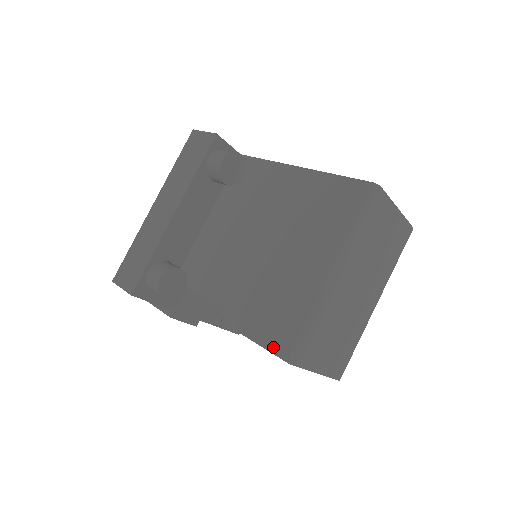
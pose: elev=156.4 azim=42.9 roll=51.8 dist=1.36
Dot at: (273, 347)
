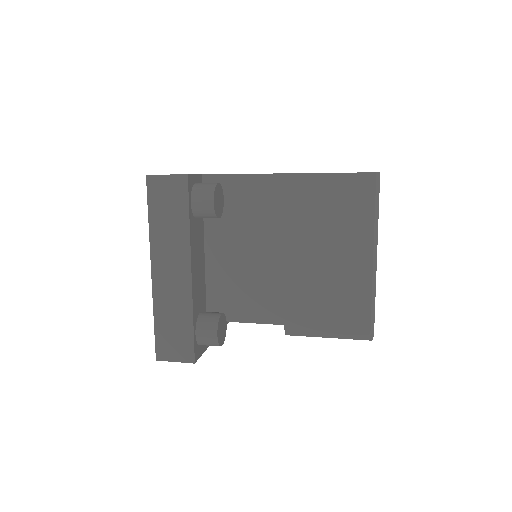
Dot at: (351, 335)
